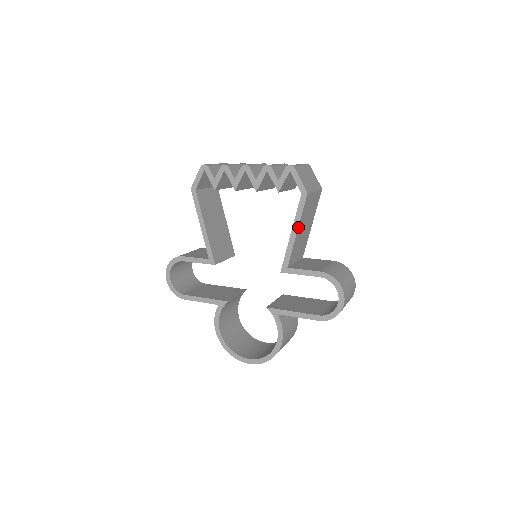
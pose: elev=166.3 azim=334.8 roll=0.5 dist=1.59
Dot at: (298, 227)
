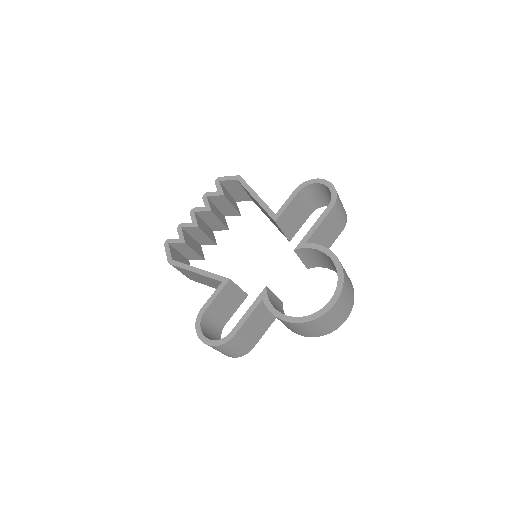
Dot at: (255, 192)
